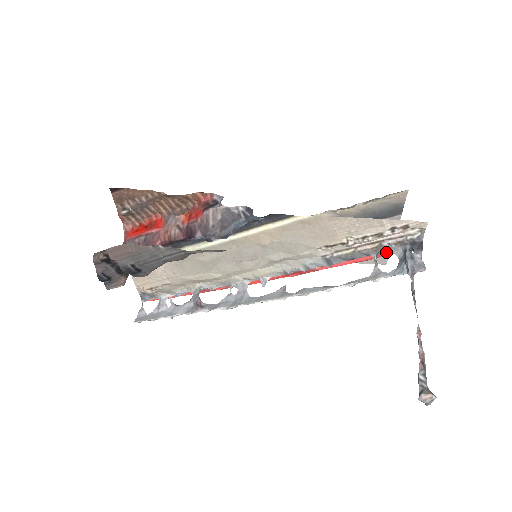
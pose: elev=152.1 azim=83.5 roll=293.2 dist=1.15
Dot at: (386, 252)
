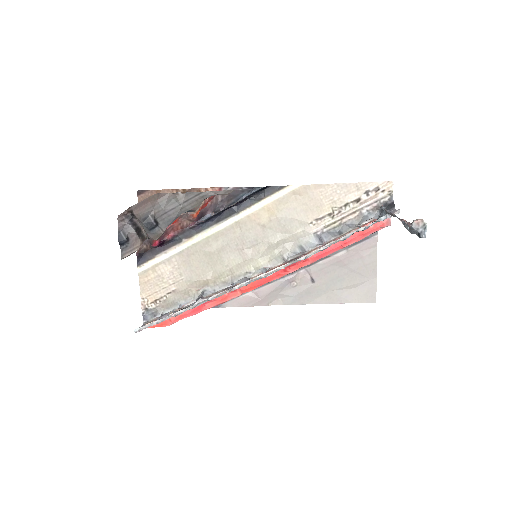
Dot at: occluded
